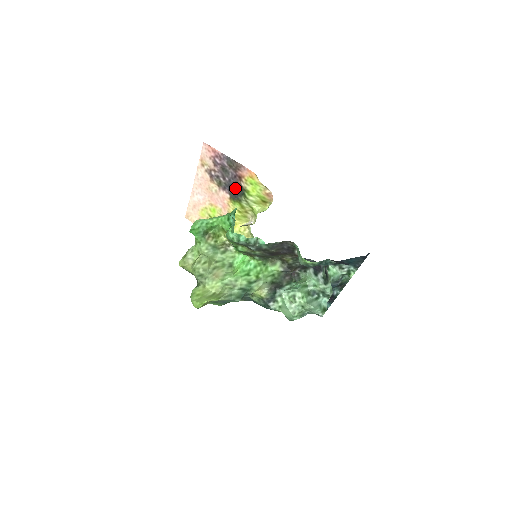
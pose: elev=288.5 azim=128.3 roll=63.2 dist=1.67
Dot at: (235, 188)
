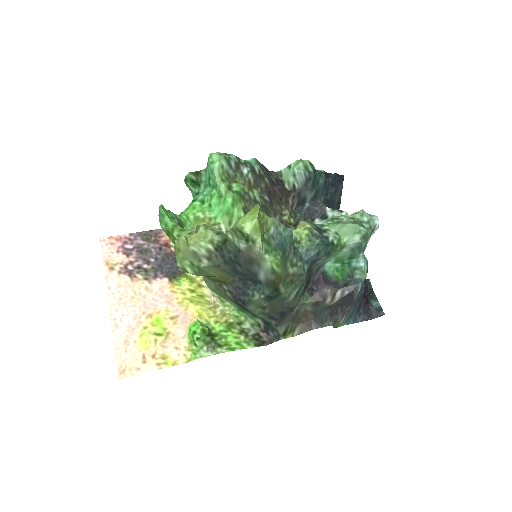
Dot at: (168, 263)
